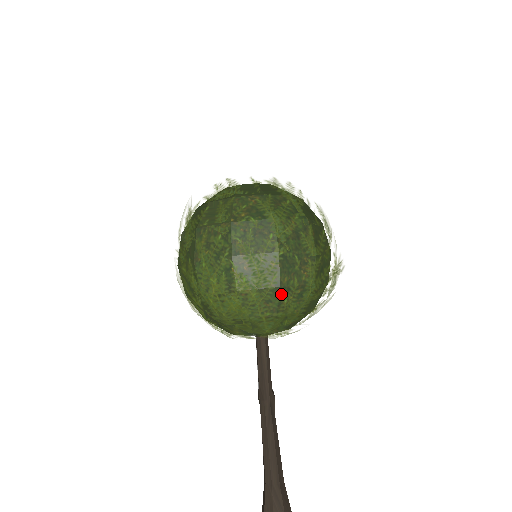
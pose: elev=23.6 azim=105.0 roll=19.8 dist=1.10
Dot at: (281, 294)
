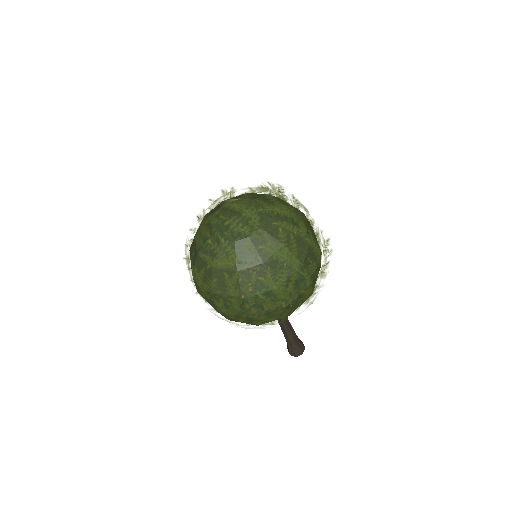
Dot at: (290, 319)
